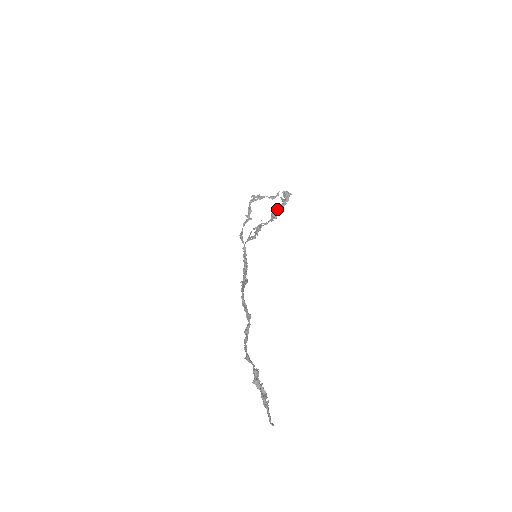
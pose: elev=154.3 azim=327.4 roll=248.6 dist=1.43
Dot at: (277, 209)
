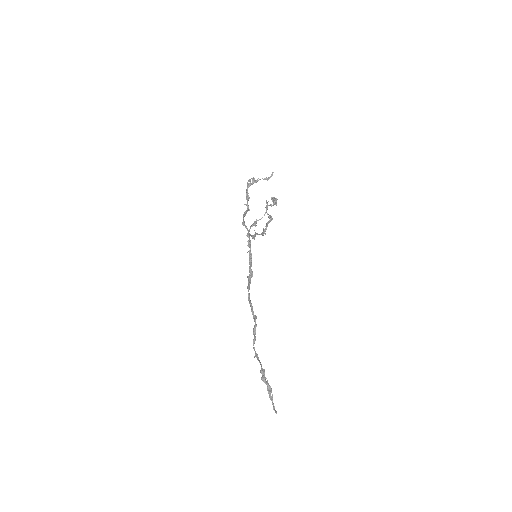
Dot at: occluded
